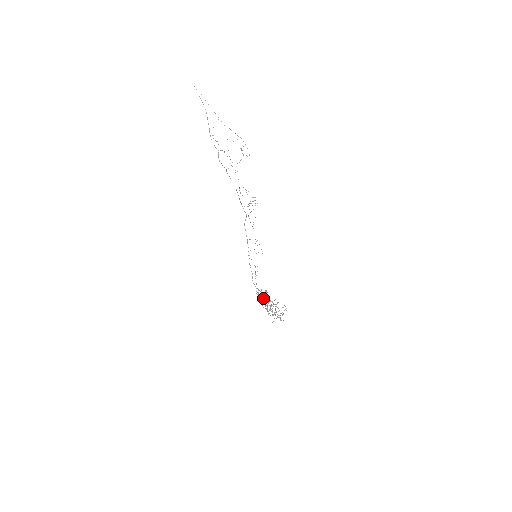
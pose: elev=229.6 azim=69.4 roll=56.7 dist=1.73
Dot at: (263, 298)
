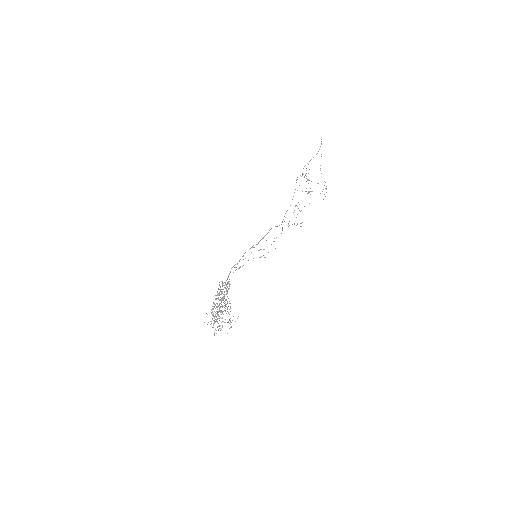
Dot at: occluded
